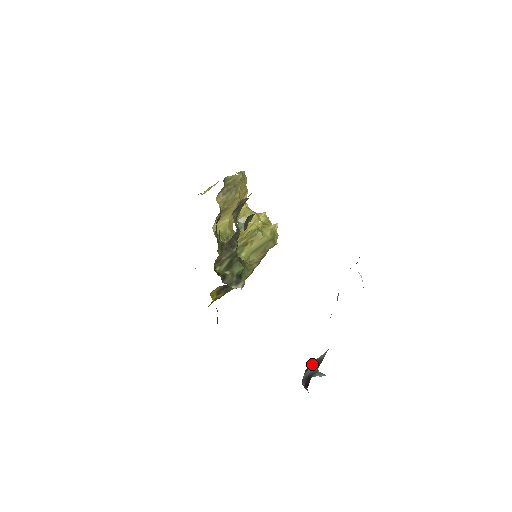
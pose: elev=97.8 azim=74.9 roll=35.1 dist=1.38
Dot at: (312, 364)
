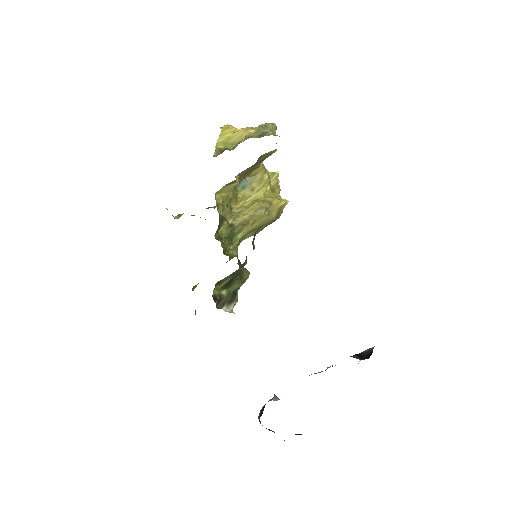
Dot at: occluded
